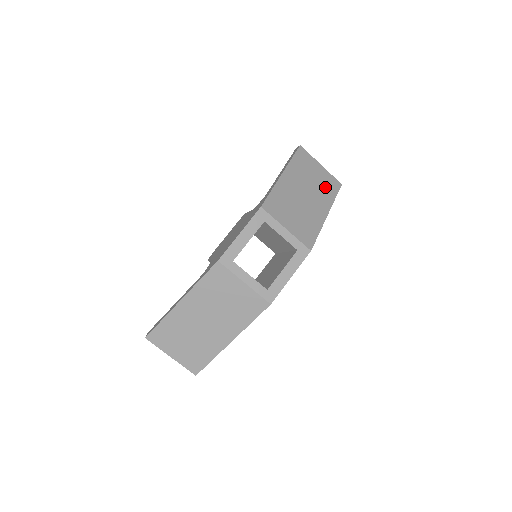
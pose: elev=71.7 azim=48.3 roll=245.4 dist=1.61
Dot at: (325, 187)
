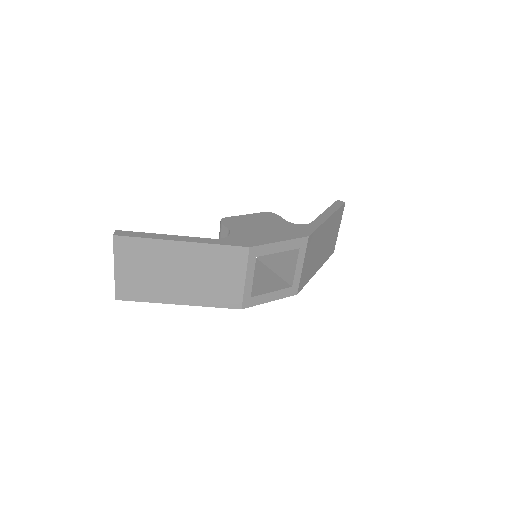
Dot at: (330, 248)
